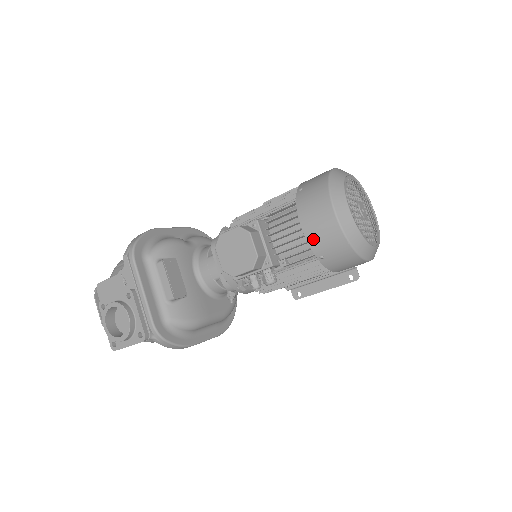
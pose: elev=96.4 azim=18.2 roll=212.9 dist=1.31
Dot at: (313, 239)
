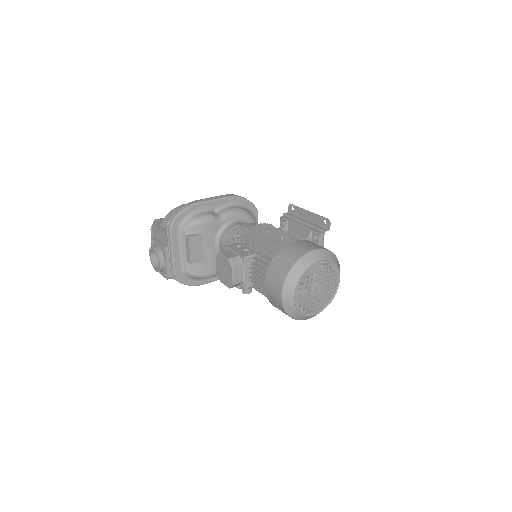
Dot at: (268, 296)
